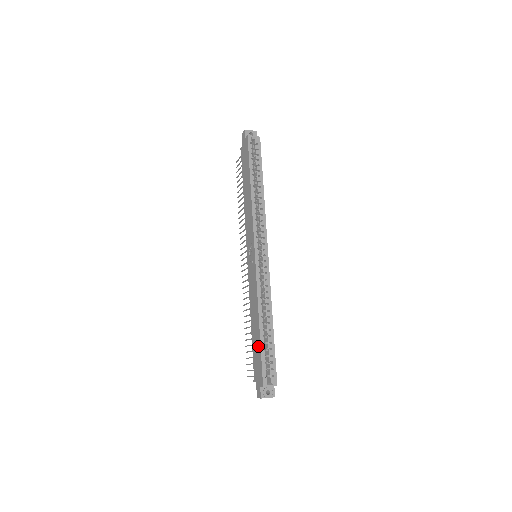
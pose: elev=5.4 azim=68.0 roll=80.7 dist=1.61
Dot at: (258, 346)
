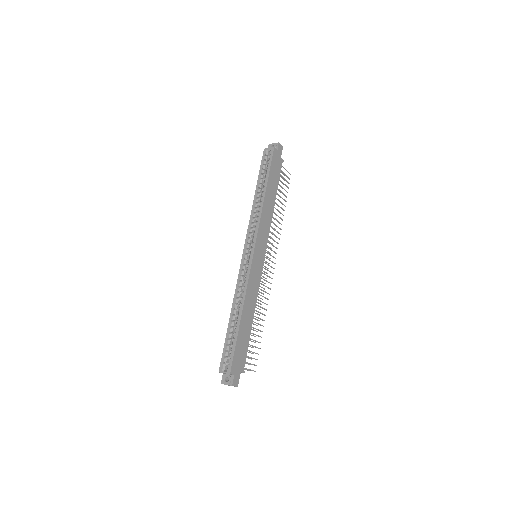
Dot at: occluded
